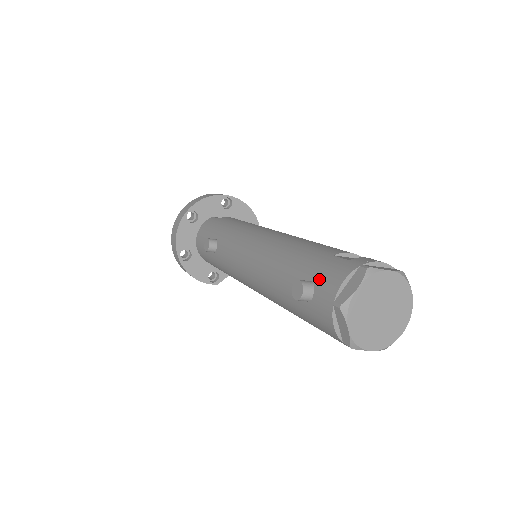
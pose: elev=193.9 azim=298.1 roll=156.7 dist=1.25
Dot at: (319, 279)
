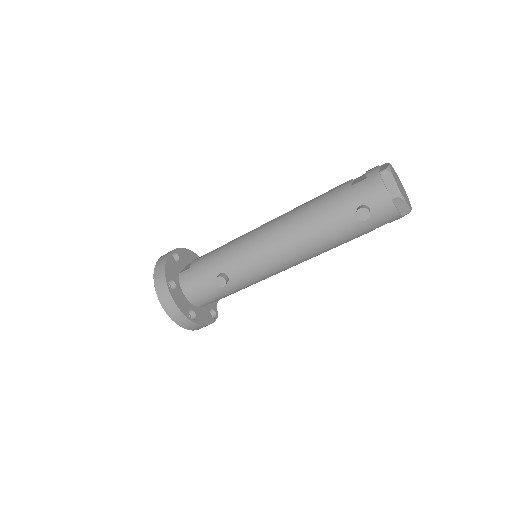
Dot at: (366, 199)
